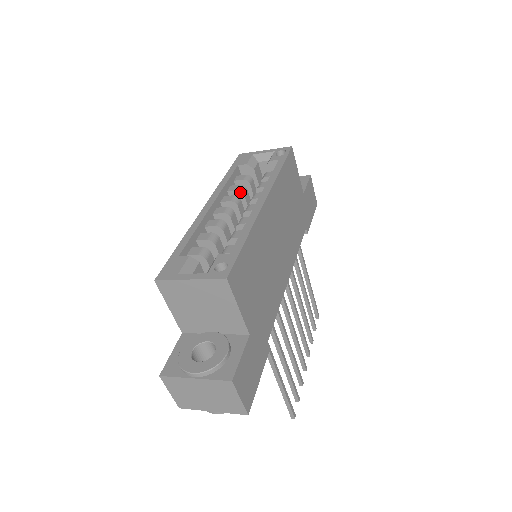
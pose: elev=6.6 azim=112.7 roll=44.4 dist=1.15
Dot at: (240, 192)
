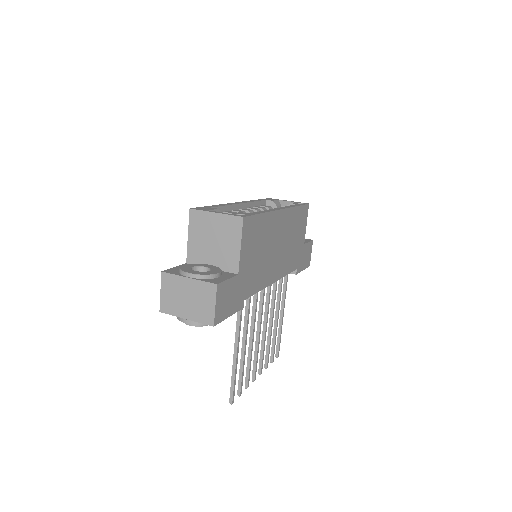
Dot at: (262, 210)
